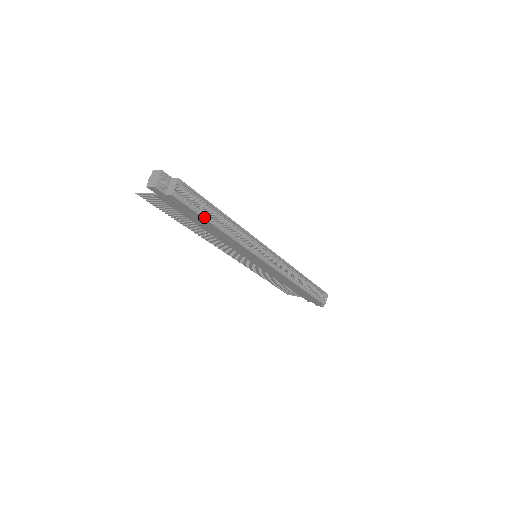
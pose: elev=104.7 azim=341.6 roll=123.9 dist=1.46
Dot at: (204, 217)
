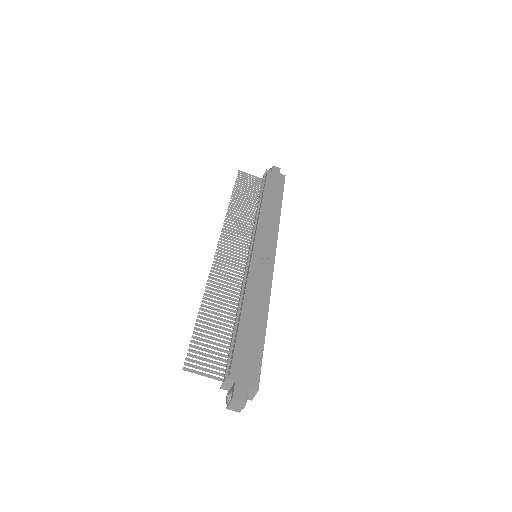
Dot at: occluded
